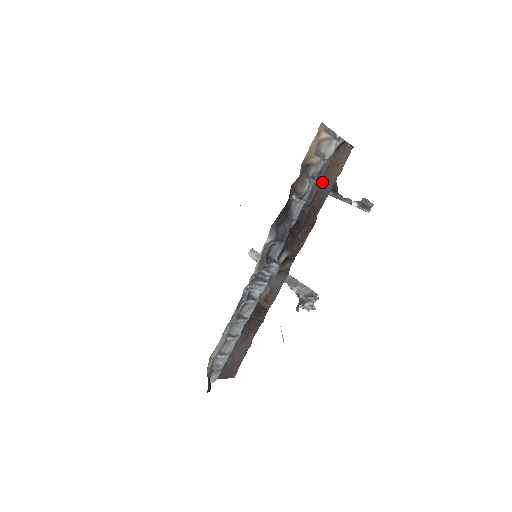
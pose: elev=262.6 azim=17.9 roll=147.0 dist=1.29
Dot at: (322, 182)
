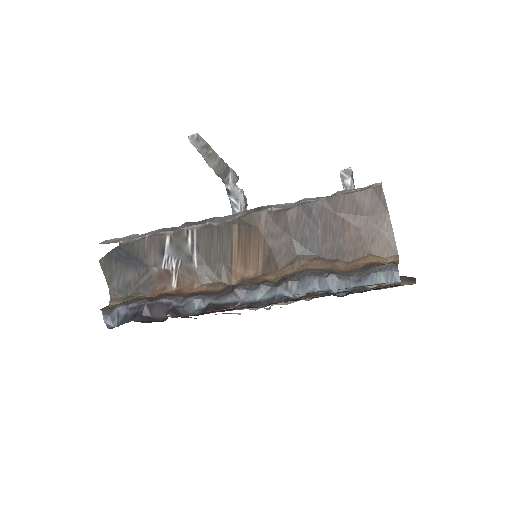
Dot at: occluded
